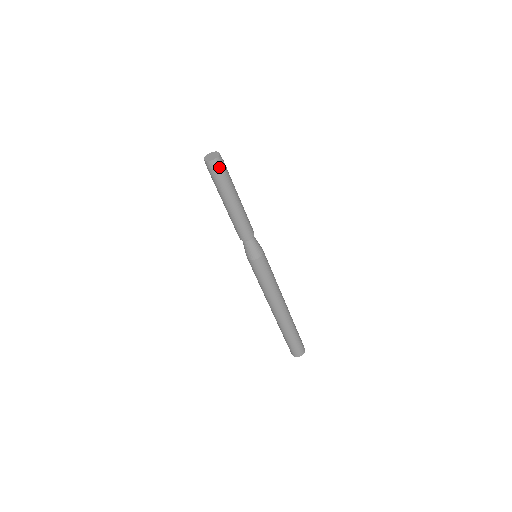
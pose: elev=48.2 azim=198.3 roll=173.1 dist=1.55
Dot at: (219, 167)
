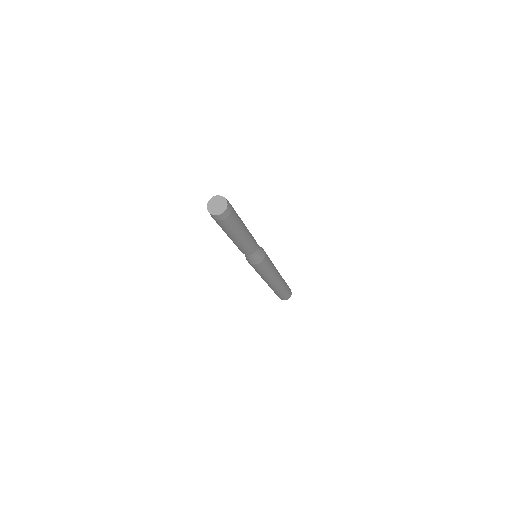
Dot at: (230, 214)
